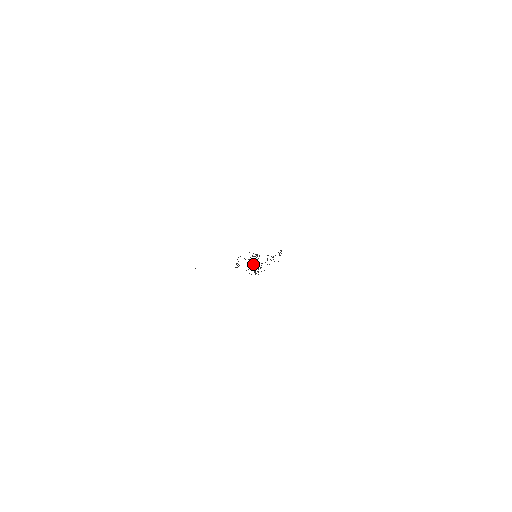
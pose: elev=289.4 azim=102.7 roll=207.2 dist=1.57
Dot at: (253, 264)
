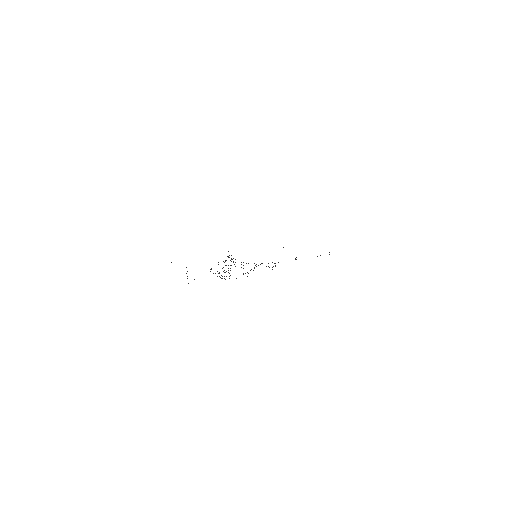
Dot at: occluded
